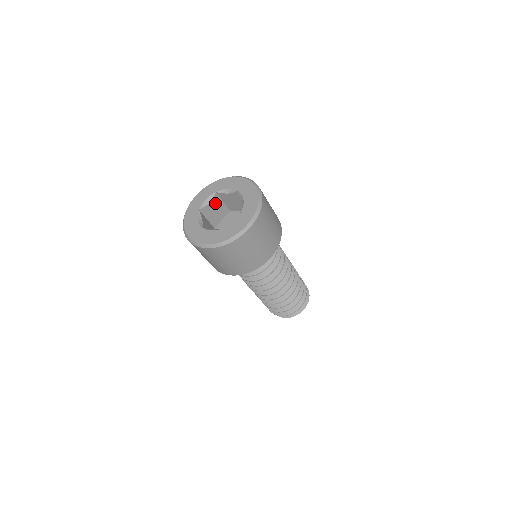
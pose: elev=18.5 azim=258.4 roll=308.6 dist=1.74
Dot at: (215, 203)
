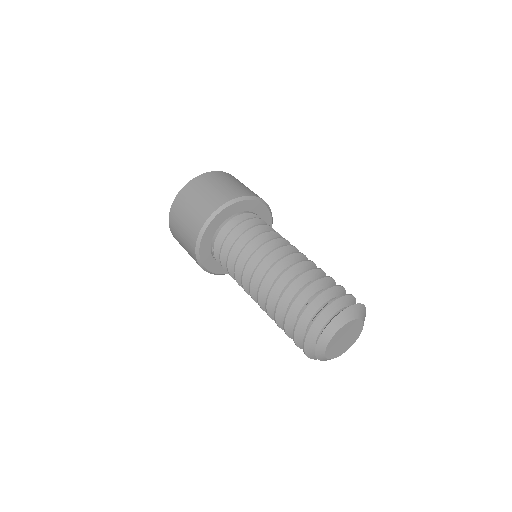
Dot at: occluded
